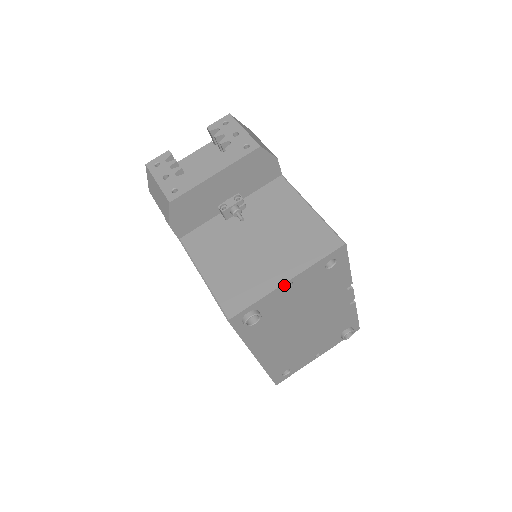
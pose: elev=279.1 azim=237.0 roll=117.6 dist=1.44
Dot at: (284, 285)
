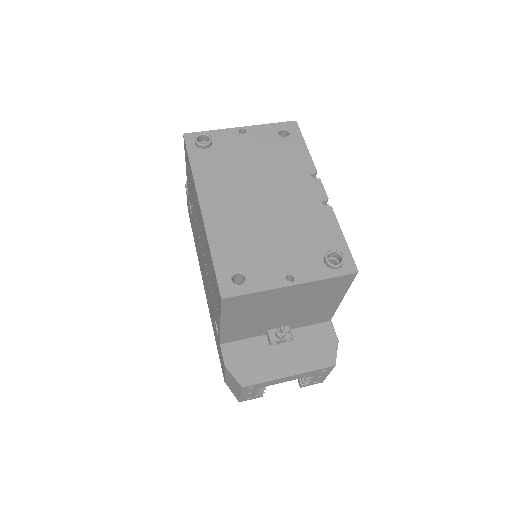
Dot at: (238, 129)
